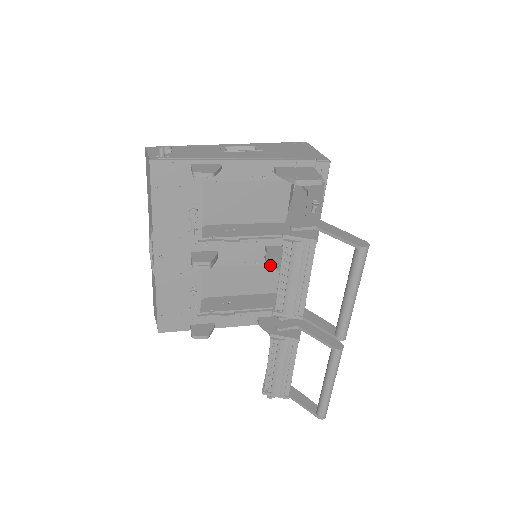
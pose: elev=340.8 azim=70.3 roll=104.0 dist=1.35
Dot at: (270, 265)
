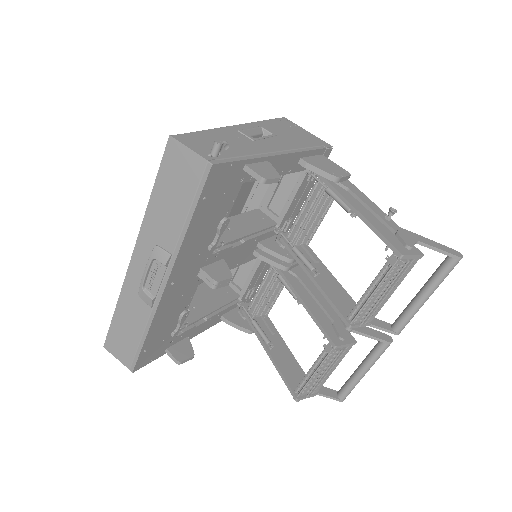
Dot at: occluded
